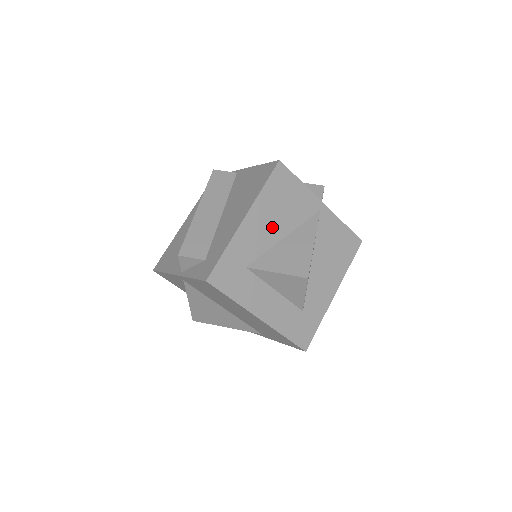
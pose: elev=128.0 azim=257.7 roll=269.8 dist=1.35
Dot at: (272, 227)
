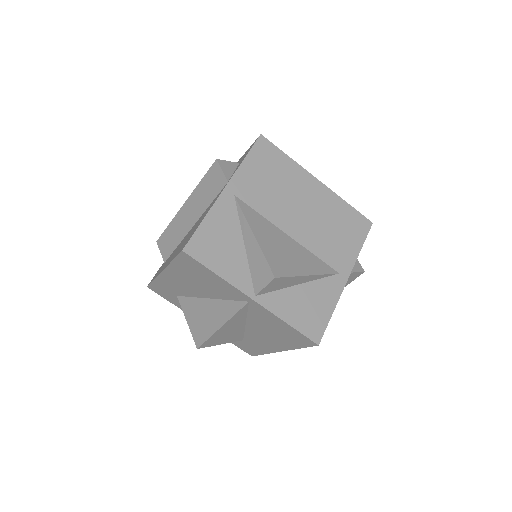
Dot at: (193, 287)
